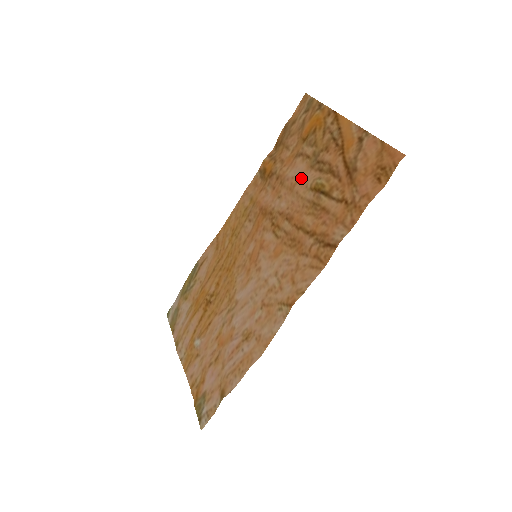
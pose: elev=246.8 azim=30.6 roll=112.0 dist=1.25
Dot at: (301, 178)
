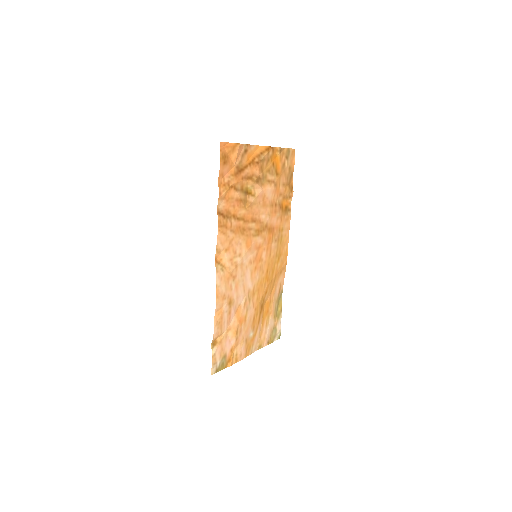
Dot at: (263, 194)
